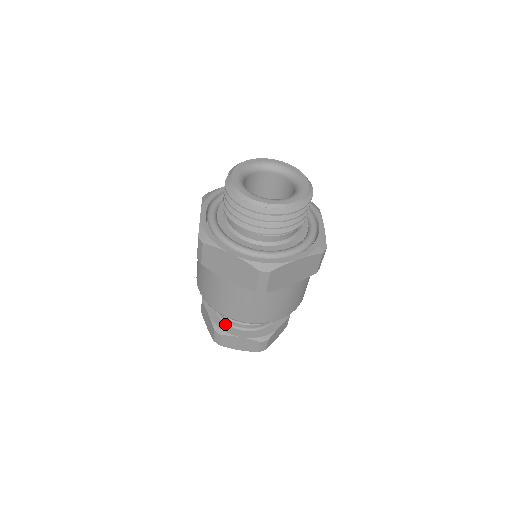
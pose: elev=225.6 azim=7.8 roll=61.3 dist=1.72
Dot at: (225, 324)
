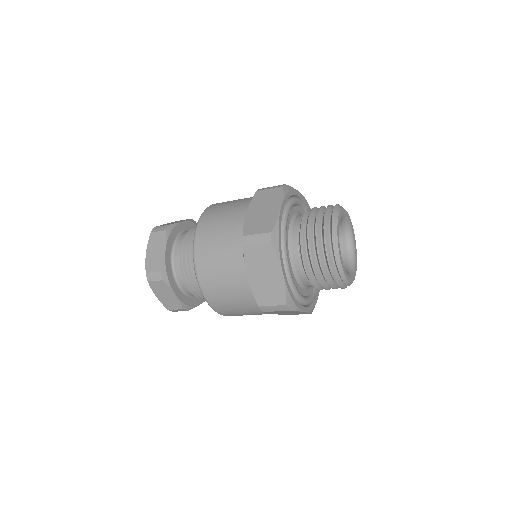
Dot at: (189, 298)
